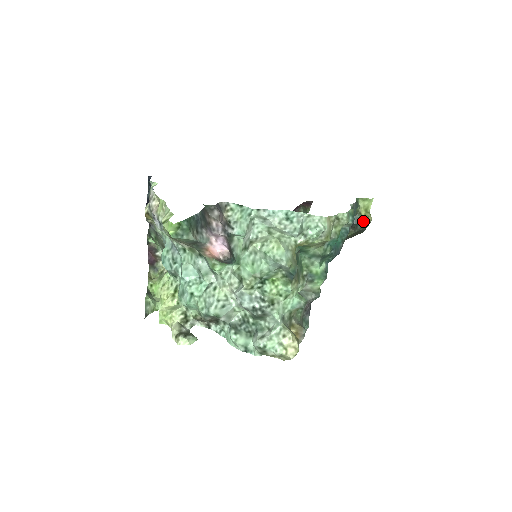
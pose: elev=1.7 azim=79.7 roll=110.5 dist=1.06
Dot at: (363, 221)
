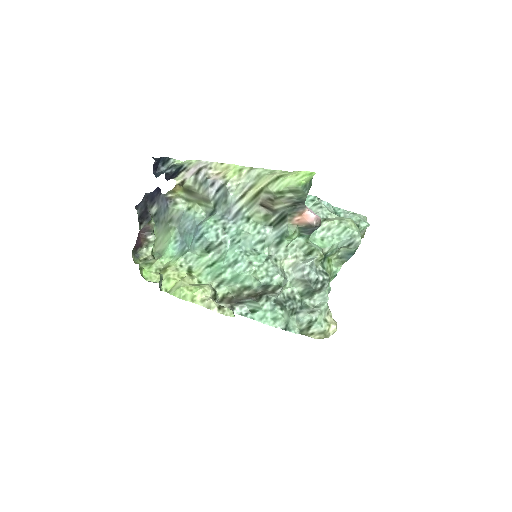
Dot at: occluded
